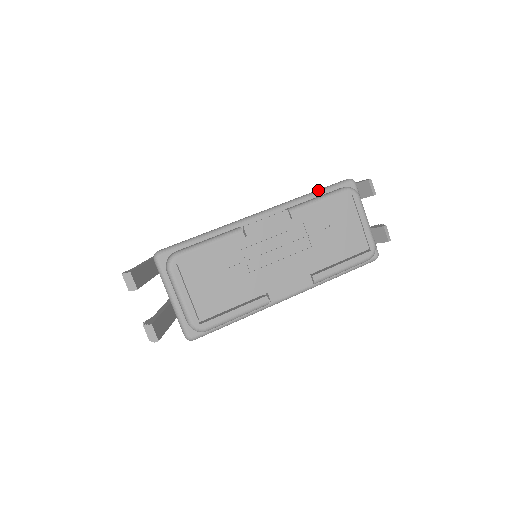
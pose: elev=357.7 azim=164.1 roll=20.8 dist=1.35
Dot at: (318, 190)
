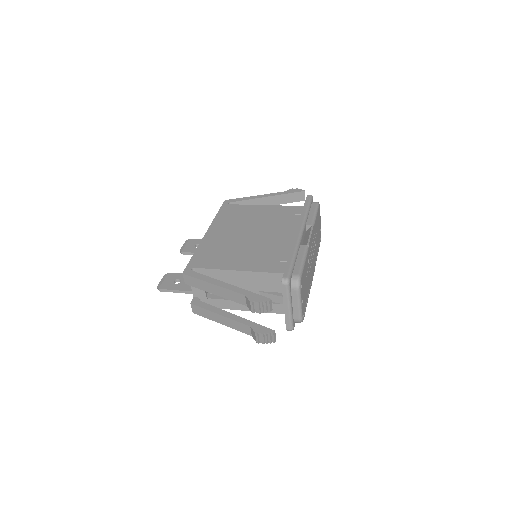
Dot at: (308, 207)
